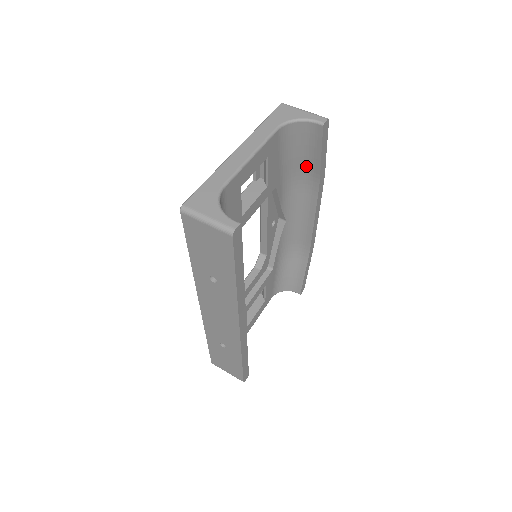
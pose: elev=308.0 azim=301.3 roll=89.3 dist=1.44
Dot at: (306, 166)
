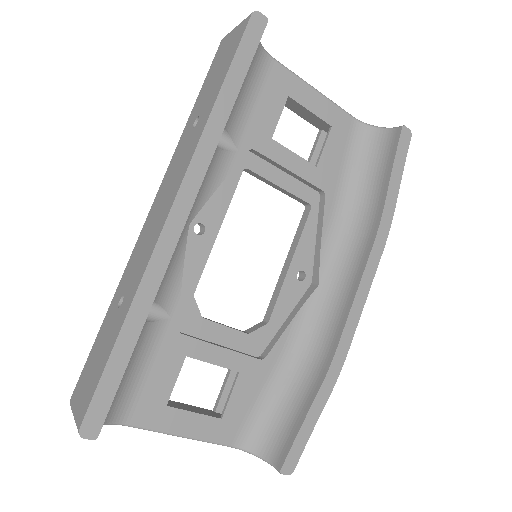
Dot at: (371, 198)
